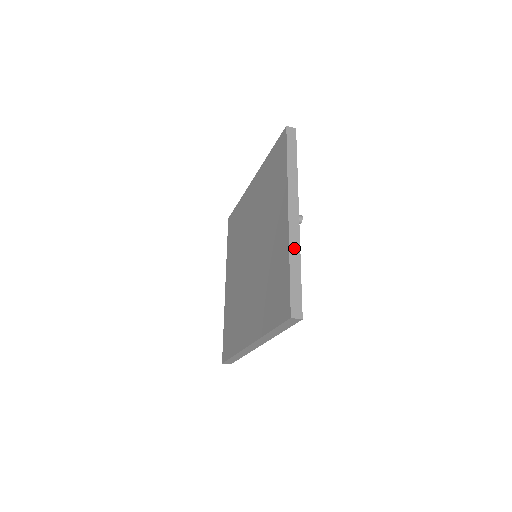
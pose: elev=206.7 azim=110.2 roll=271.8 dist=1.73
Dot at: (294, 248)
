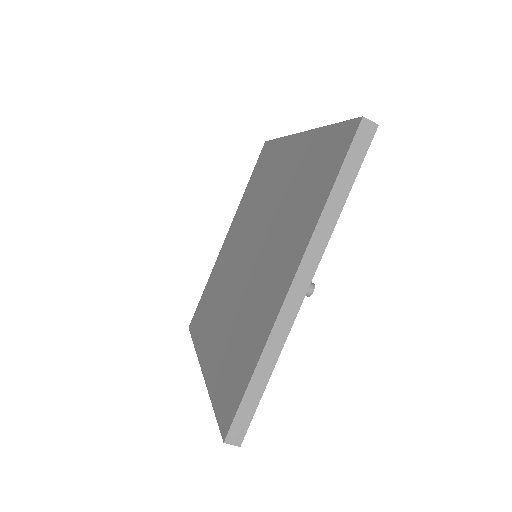
Dot at: occluded
